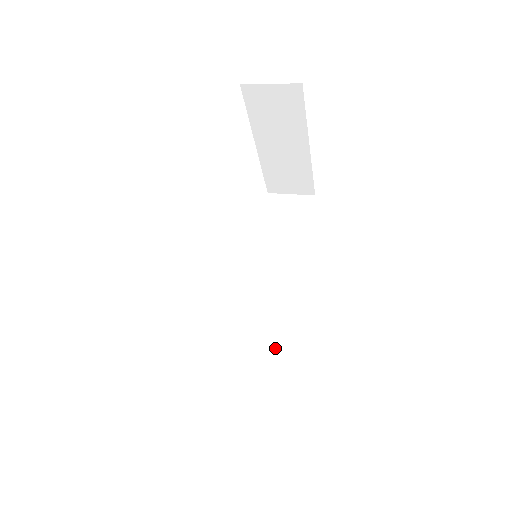
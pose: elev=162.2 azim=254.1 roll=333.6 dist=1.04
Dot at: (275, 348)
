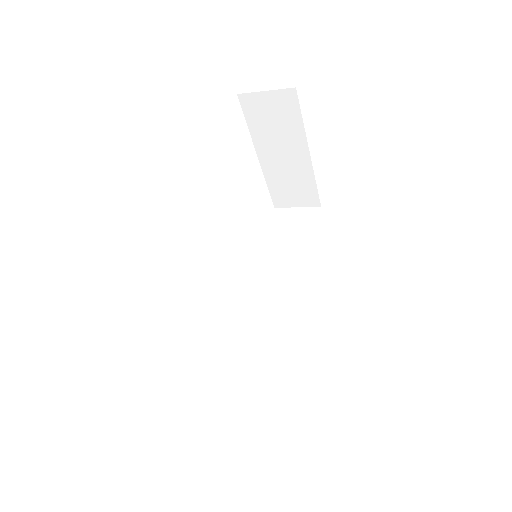
Dot at: (281, 355)
